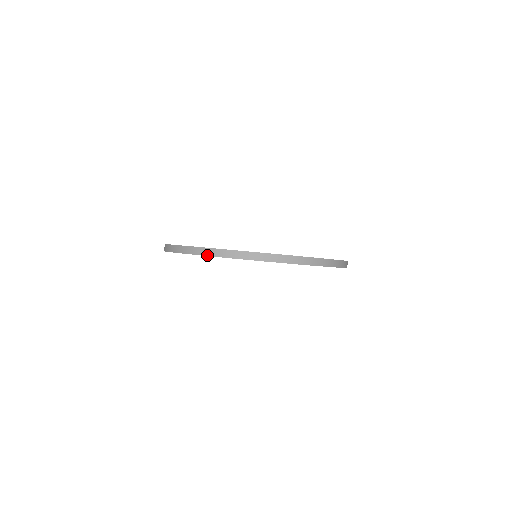
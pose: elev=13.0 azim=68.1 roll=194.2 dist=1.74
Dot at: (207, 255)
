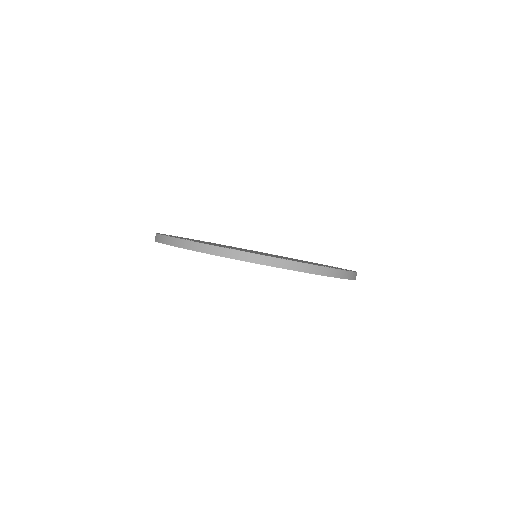
Dot at: (313, 273)
